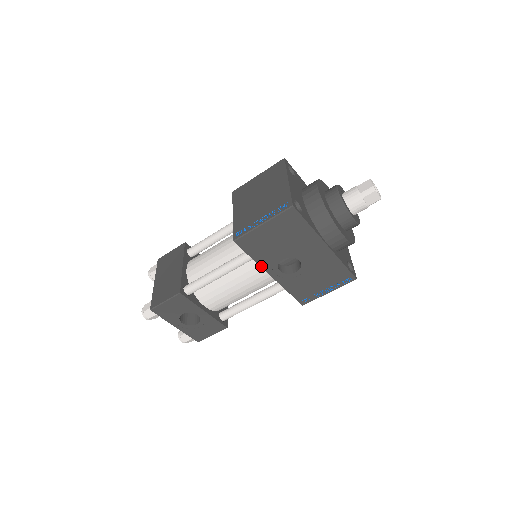
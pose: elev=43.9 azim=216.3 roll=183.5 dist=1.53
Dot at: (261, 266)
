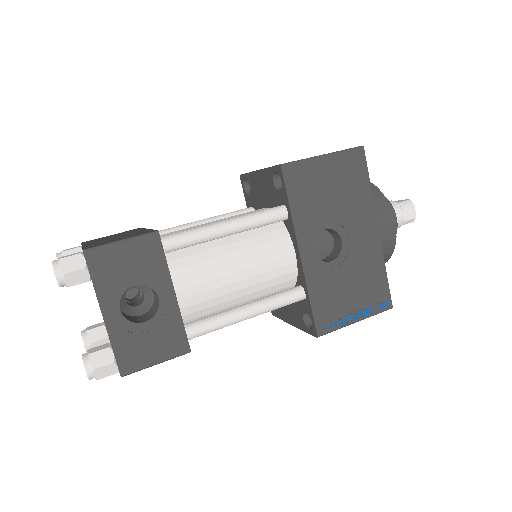
Dot at: (295, 228)
